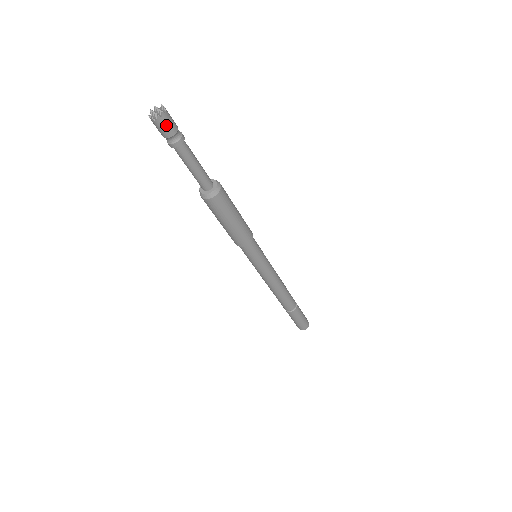
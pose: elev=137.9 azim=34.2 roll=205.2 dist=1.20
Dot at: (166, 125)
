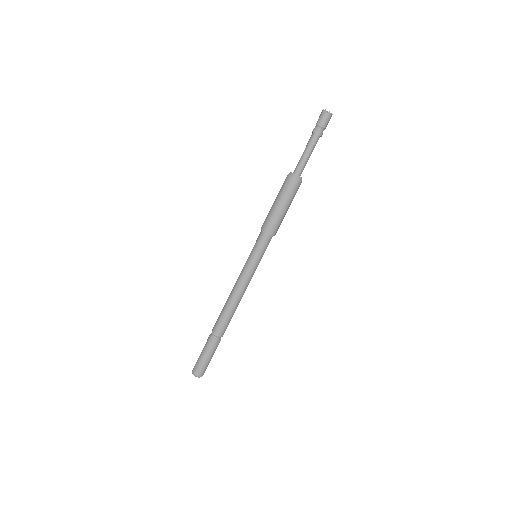
Dot at: (327, 119)
